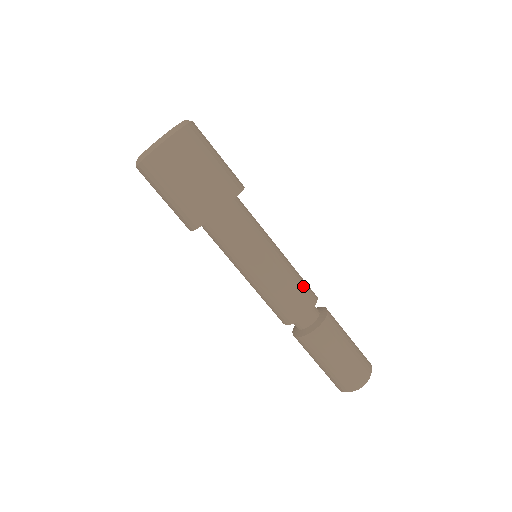
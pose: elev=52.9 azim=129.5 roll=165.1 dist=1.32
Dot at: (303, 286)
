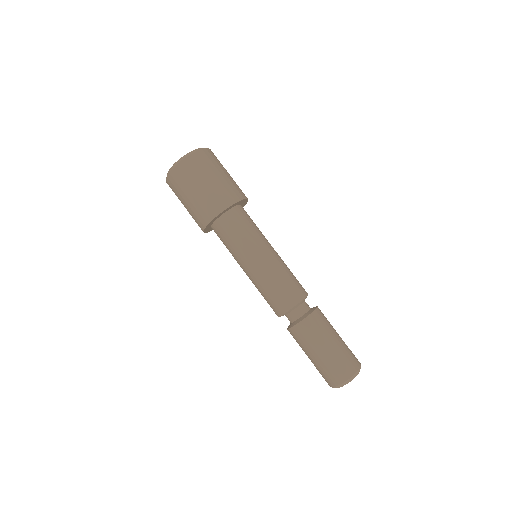
Dot at: (276, 294)
